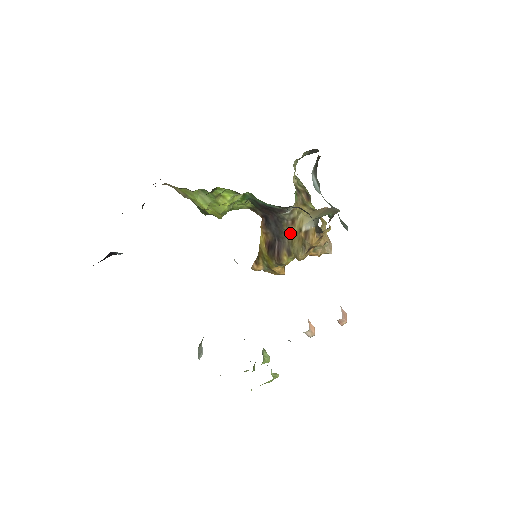
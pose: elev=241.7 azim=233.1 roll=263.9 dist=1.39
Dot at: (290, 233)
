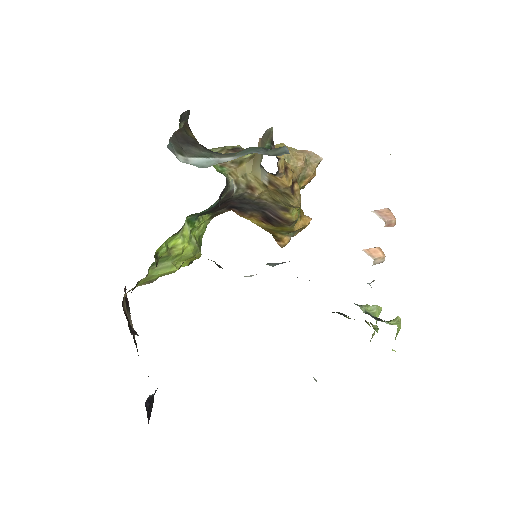
Dot at: (263, 196)
